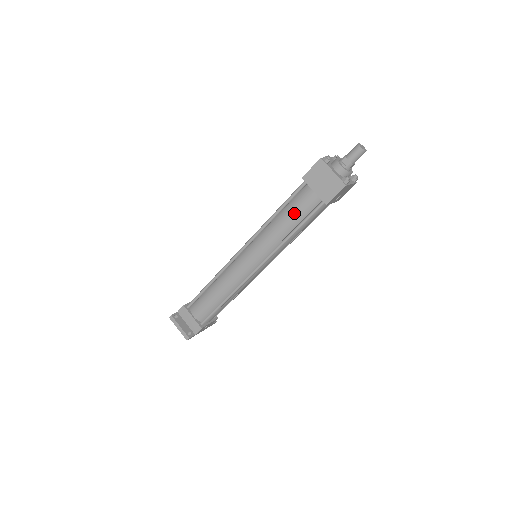
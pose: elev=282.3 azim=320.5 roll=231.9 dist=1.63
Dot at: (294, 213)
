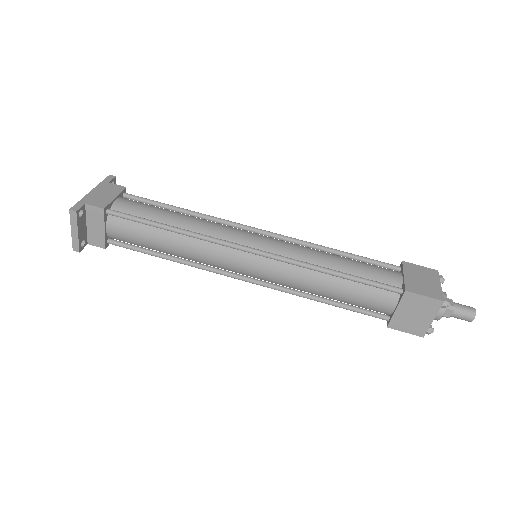
Dot at: (353, 297)
